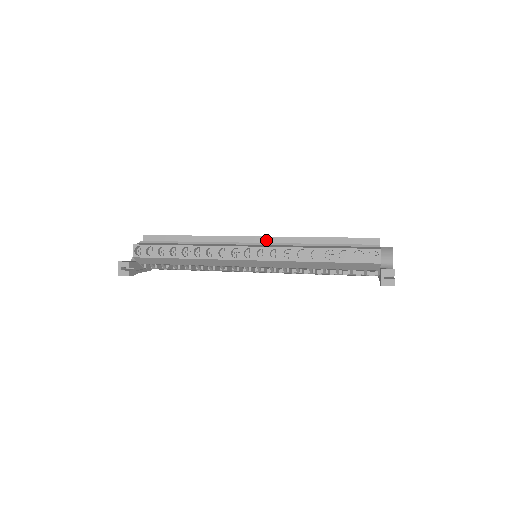
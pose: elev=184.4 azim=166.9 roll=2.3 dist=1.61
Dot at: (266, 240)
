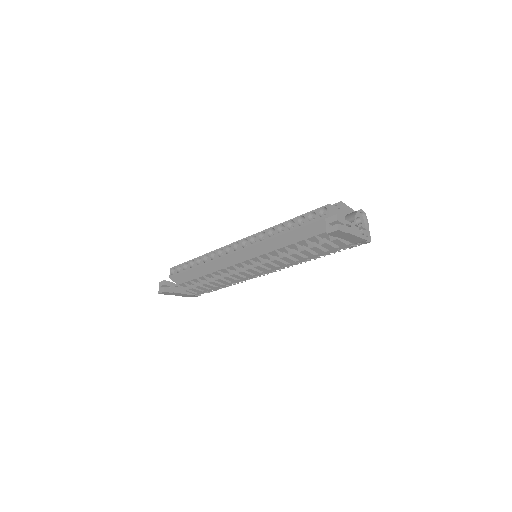
Dot at: occluded
